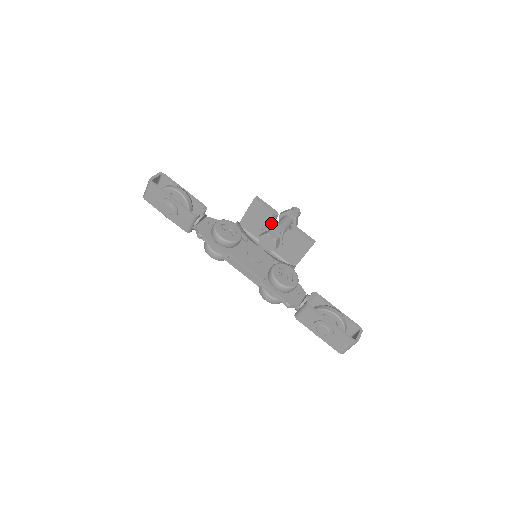
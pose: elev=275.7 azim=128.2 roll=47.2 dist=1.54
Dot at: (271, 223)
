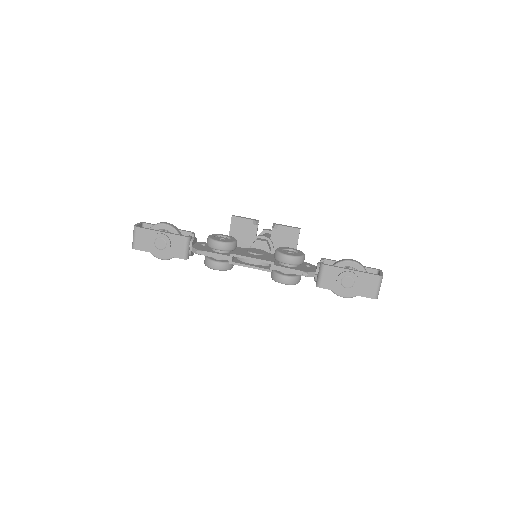
Dot at: (255, 232)
